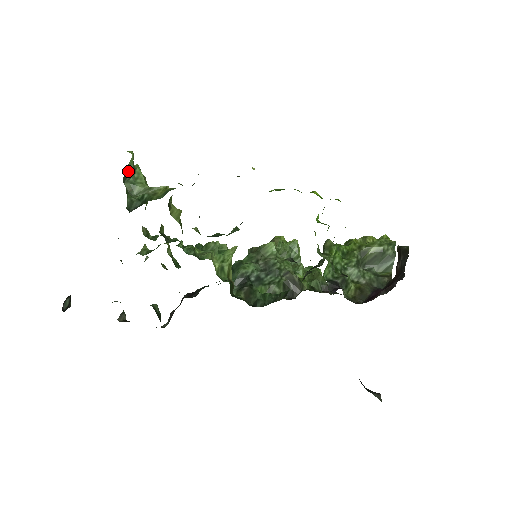
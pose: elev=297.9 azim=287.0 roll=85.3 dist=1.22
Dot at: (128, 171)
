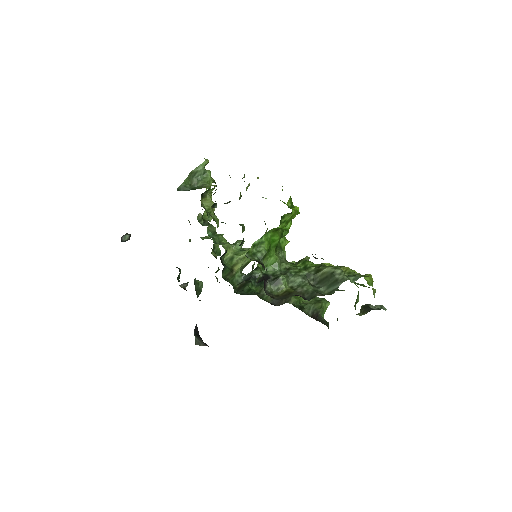
Dot at: (197, 170)
